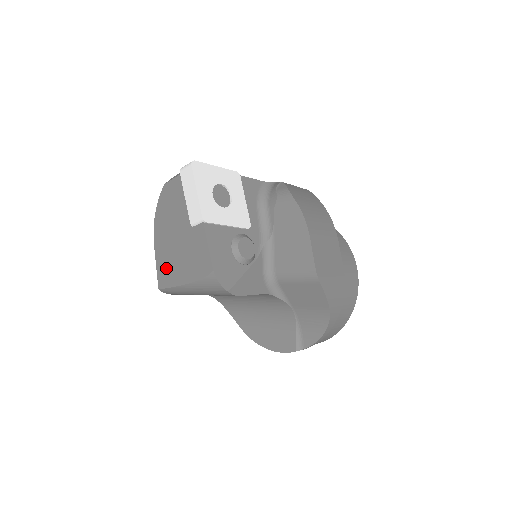
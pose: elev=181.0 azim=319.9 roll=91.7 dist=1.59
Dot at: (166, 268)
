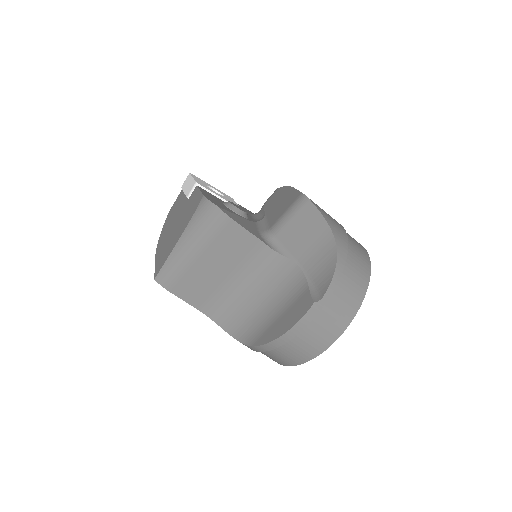
Dot at: (164, 254)
